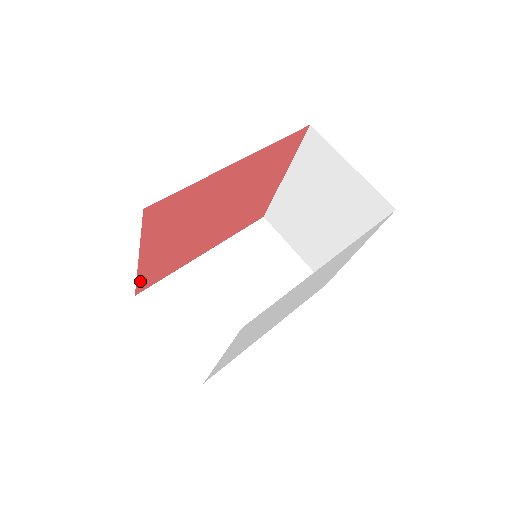
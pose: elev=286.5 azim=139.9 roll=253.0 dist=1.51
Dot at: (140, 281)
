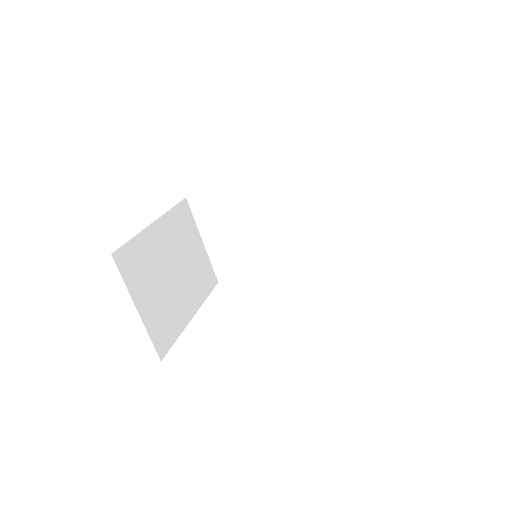
Dot at: occluded
